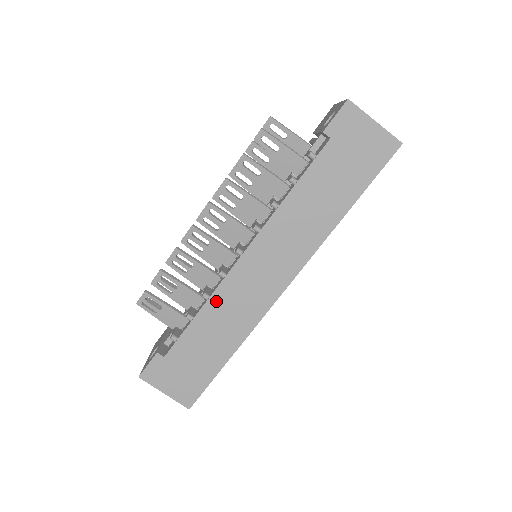
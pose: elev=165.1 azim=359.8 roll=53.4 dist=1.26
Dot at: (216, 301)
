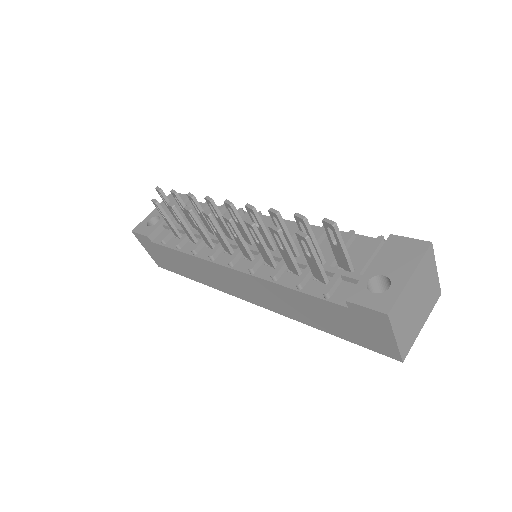
Dot at: (198, 261)
